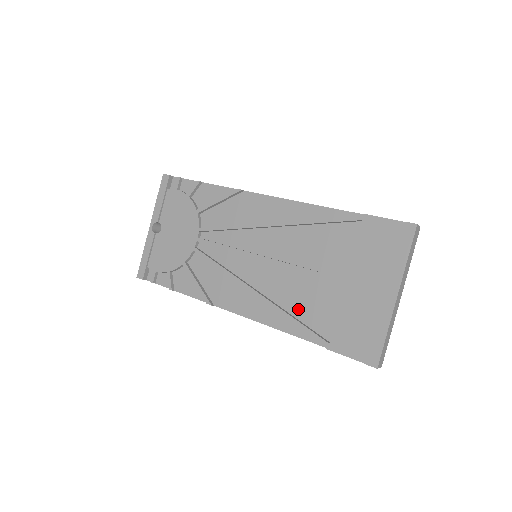
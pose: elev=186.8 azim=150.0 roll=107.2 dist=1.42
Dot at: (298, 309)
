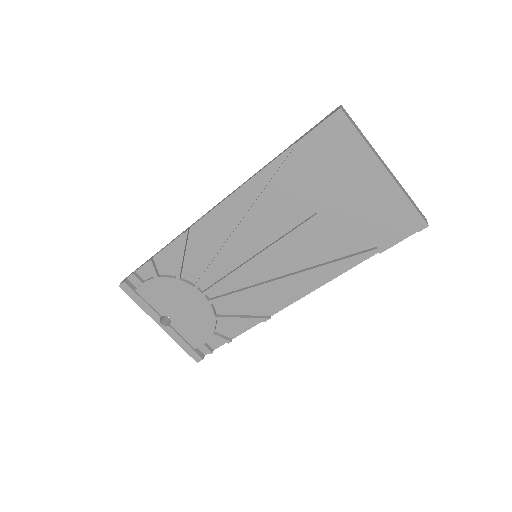
Dot at: (329, 253)
